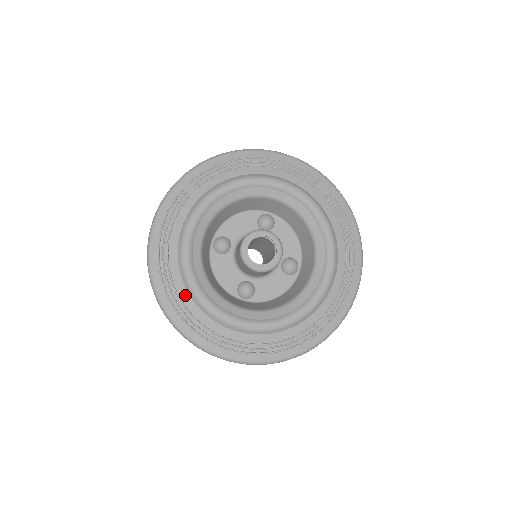
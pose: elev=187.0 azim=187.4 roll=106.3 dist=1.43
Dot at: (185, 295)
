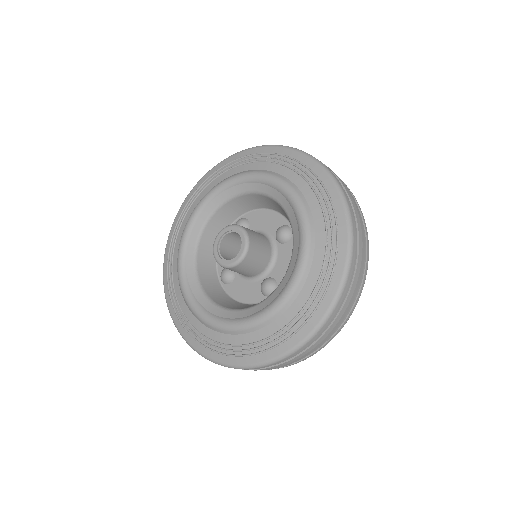
Dot at: (179, 238)
